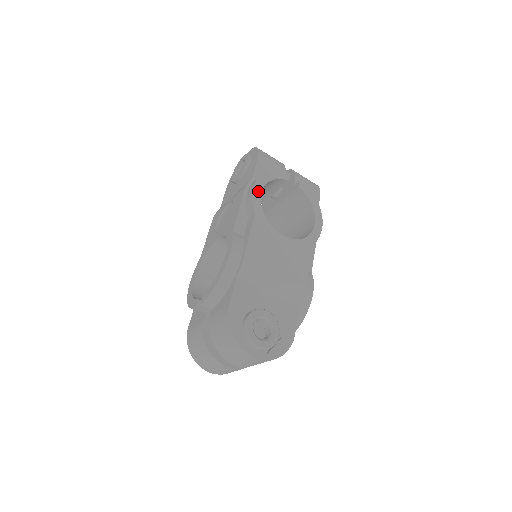
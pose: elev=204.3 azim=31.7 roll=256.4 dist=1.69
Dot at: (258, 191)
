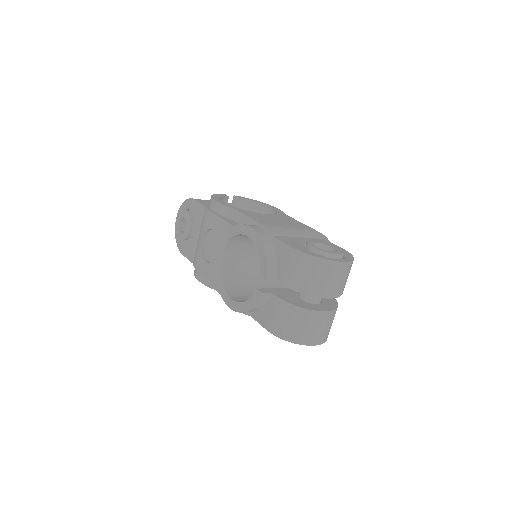
Dot at: (221, 202)
